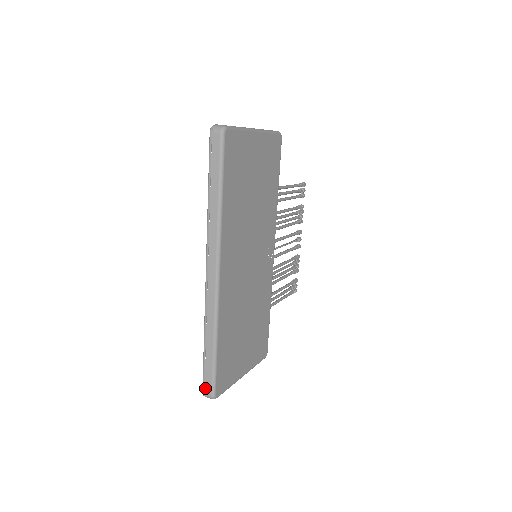
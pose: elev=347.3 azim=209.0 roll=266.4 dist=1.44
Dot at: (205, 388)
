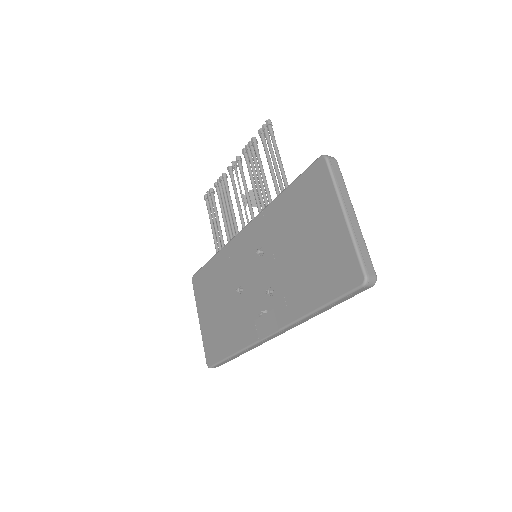
Dot at: (215, 367)
